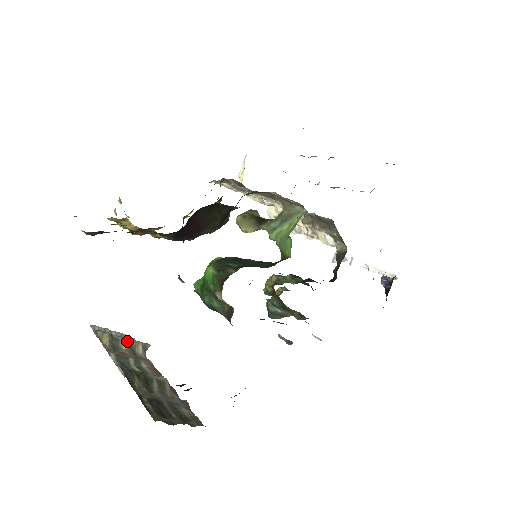
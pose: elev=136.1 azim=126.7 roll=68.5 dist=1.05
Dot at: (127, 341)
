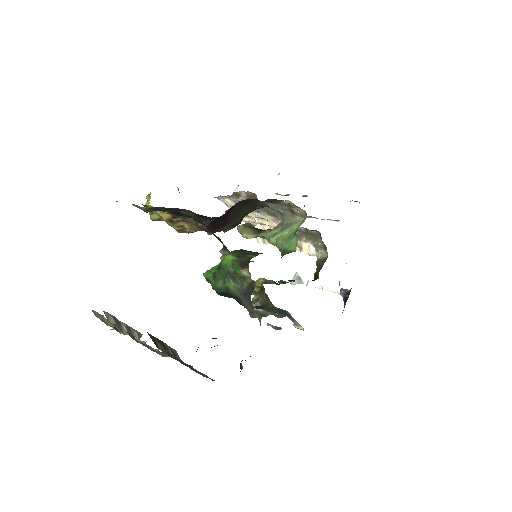
Dot at: (126, 326)
